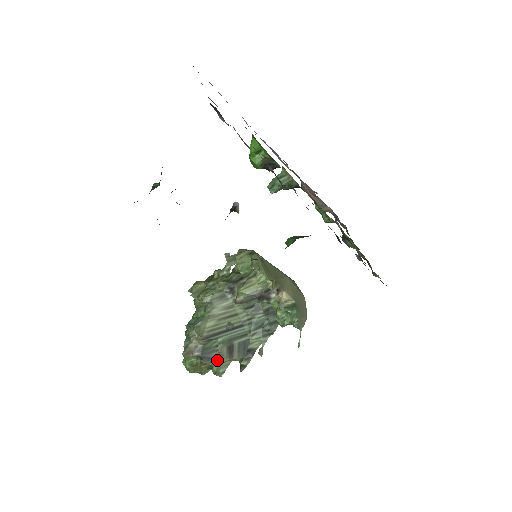
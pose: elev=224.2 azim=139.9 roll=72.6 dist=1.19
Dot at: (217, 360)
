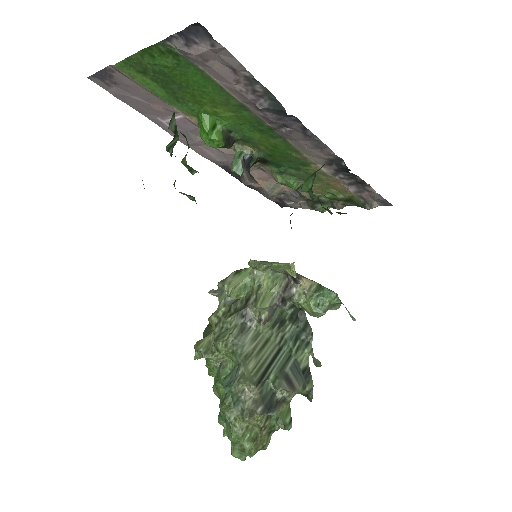
Dot at: (283, 403)
